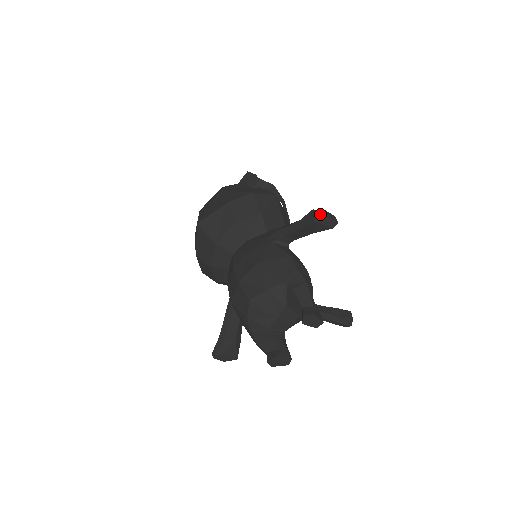
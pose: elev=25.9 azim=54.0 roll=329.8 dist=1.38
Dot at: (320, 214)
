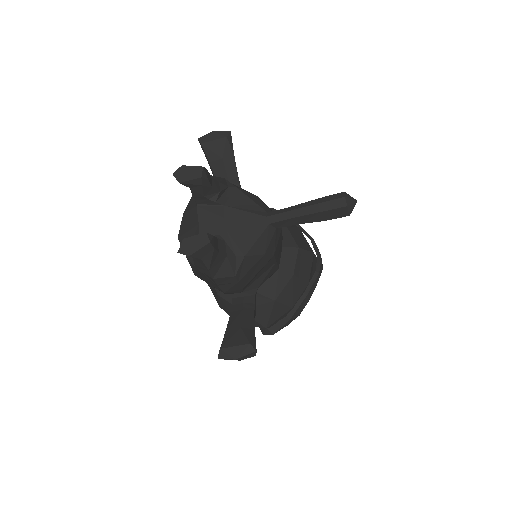
Dot at: (203, 137)
